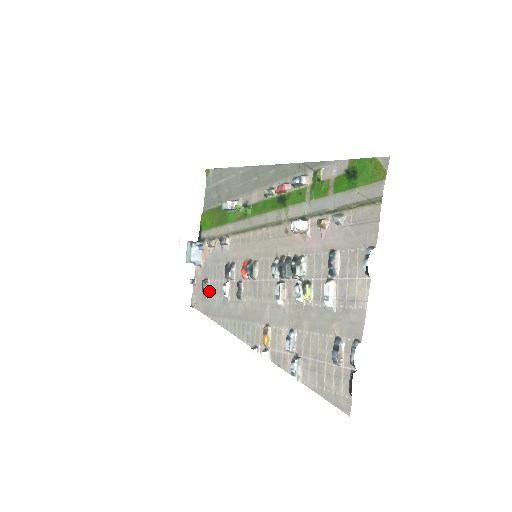
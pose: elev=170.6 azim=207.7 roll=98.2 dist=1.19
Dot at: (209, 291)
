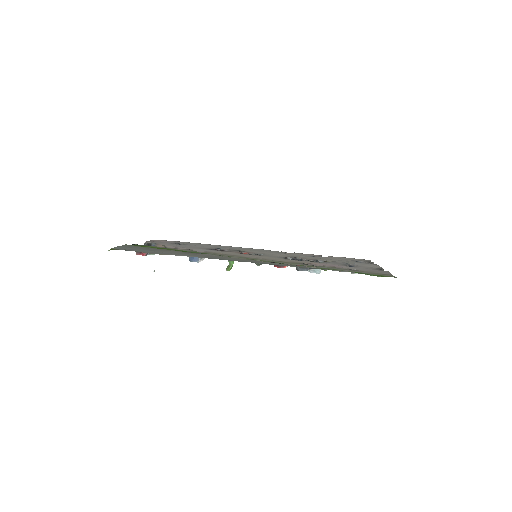
Dot at: occluded
